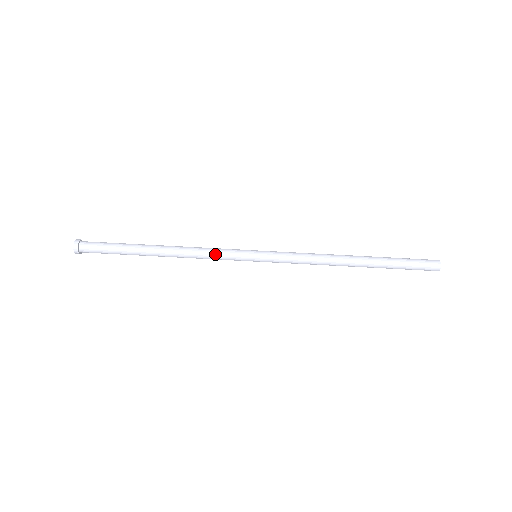
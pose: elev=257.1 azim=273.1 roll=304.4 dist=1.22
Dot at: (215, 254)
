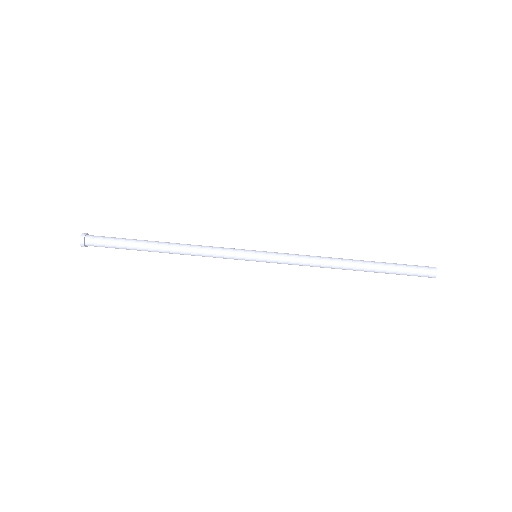
Dot at: (217, 248)
